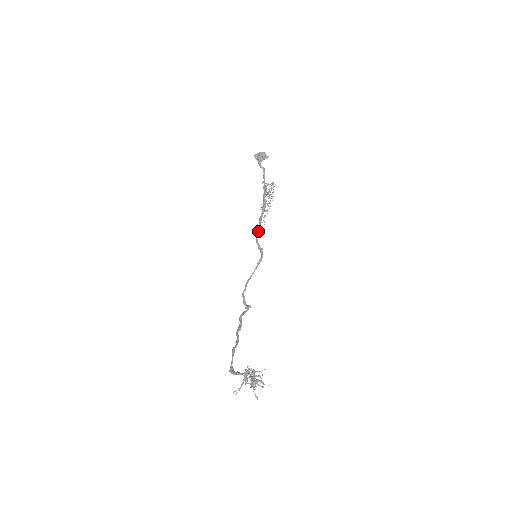
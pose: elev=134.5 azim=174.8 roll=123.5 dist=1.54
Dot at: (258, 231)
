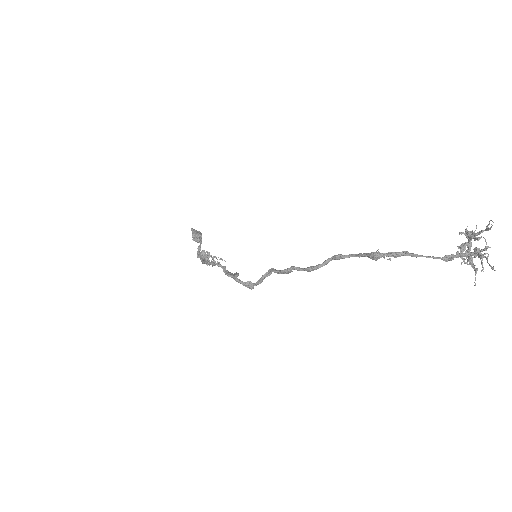
Dot at: occluded
